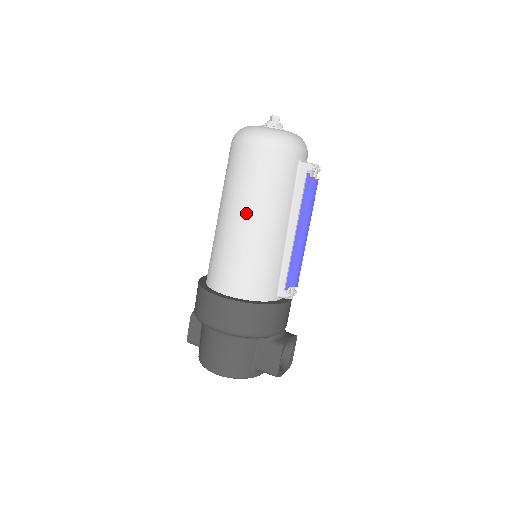
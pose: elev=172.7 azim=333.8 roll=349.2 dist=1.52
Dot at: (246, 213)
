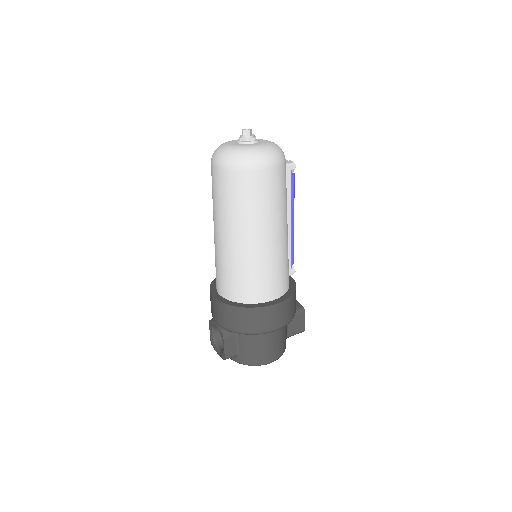
Dot at: (274, 228)
